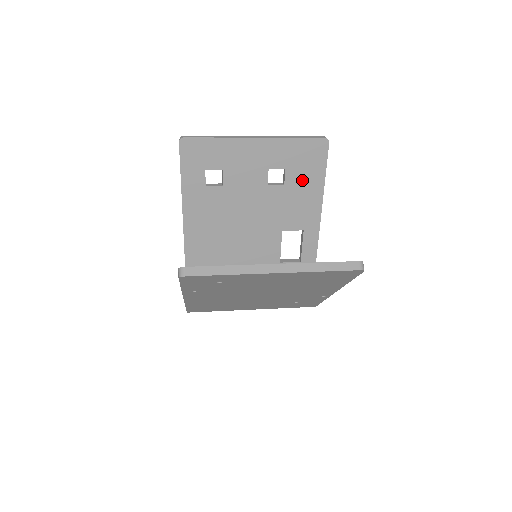
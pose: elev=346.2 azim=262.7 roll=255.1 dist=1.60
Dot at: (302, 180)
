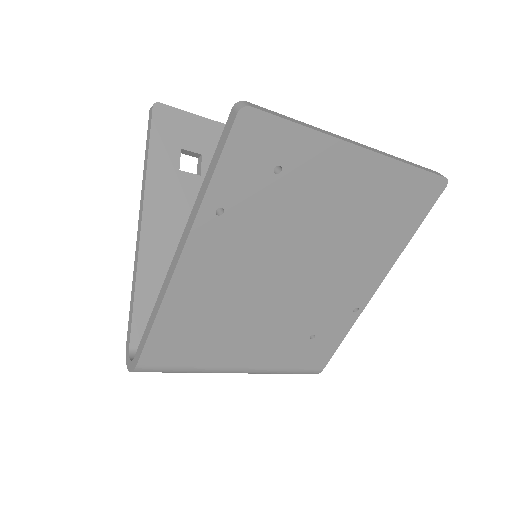
Dot at: occluded
